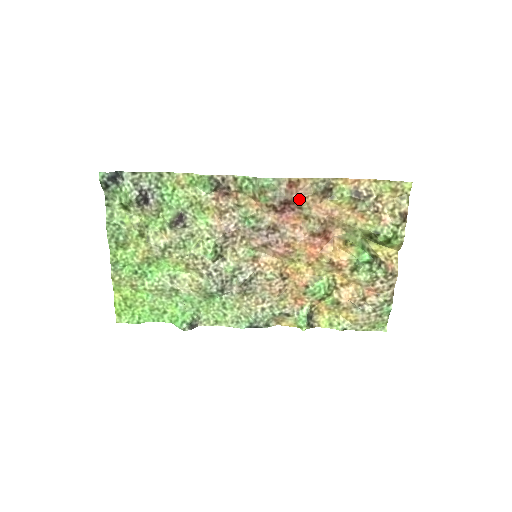
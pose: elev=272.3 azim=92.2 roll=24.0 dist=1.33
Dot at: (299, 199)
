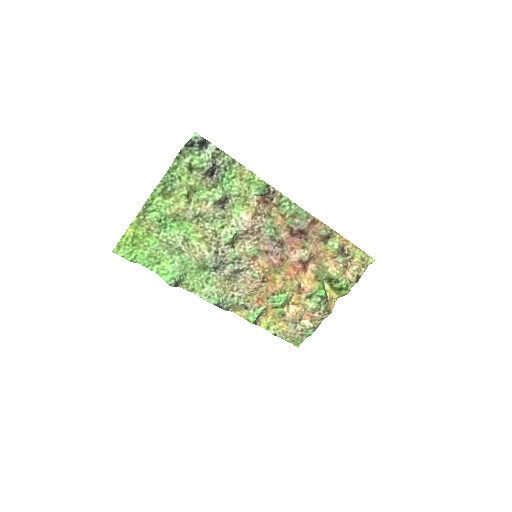
Dot at: (310, 234)
